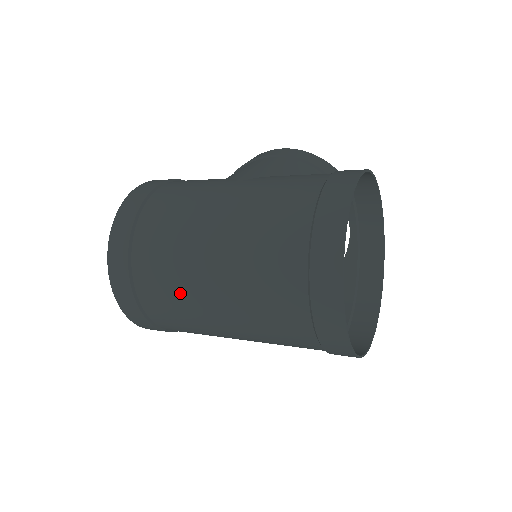
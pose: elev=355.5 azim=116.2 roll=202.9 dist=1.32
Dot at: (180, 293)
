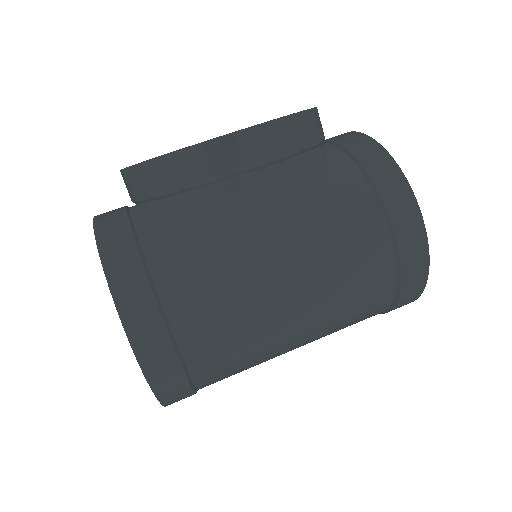
Dot at: occluded
